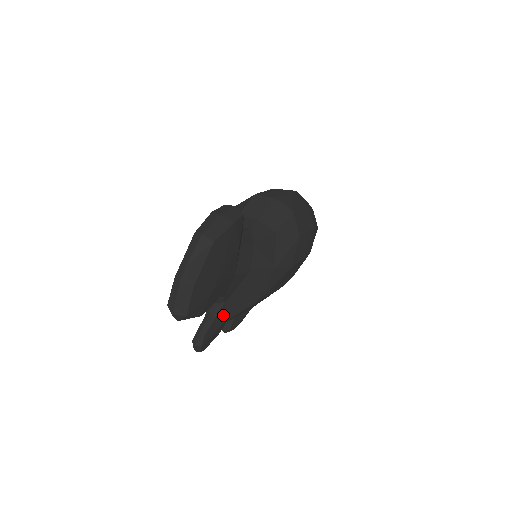
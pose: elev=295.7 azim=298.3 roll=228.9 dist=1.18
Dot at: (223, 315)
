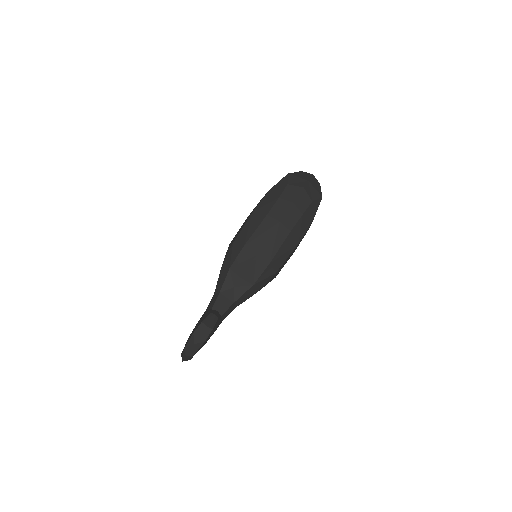
Dot at: occluded
